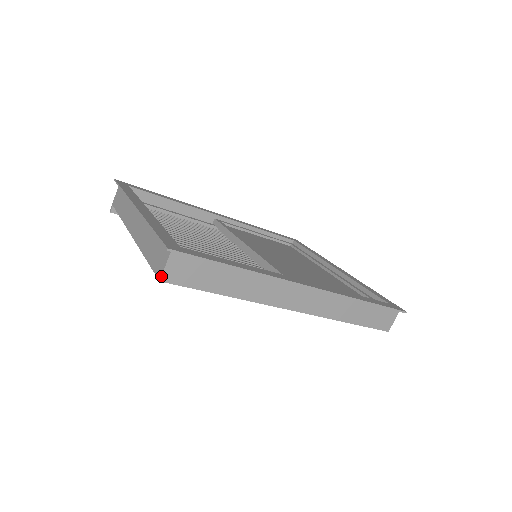
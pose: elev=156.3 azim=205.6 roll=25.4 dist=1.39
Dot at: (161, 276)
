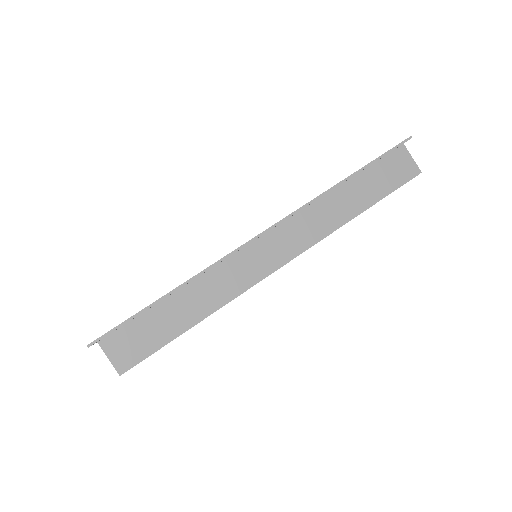
Dot at: occluded
